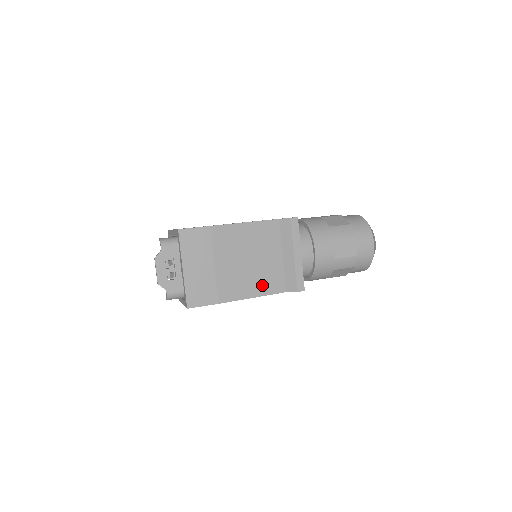
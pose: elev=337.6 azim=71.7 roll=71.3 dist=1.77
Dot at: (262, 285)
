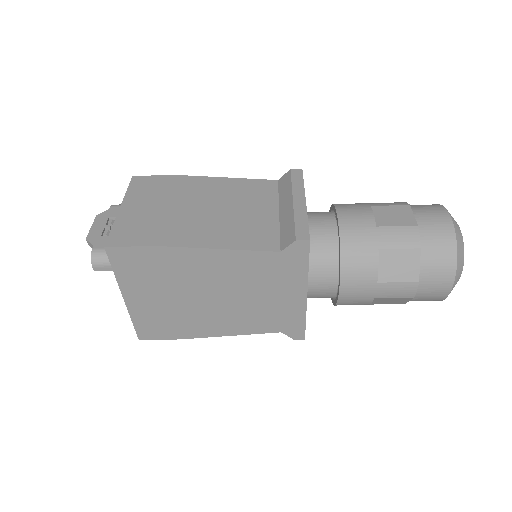
Dot at: (237, 237)
